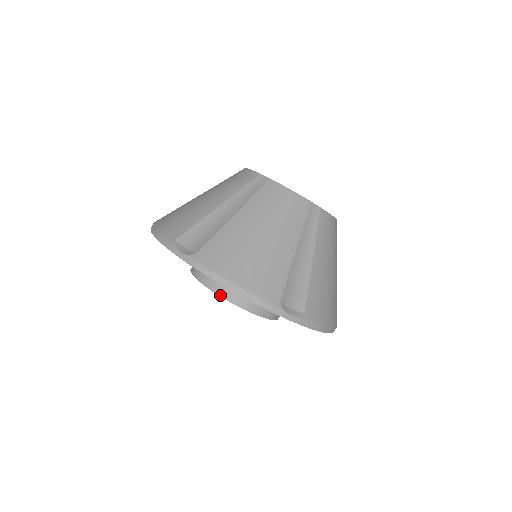
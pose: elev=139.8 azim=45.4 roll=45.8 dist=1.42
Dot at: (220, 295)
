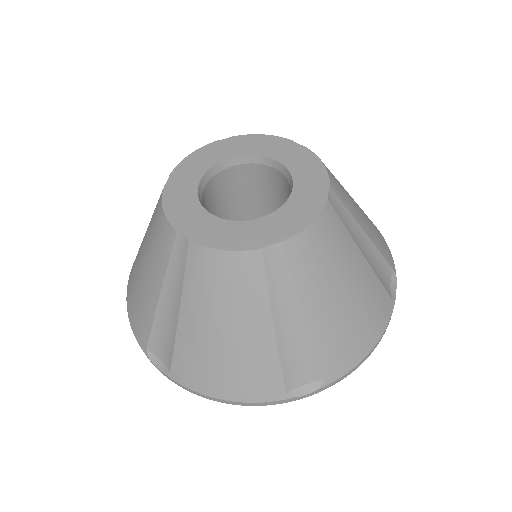
Dot at: occluded
